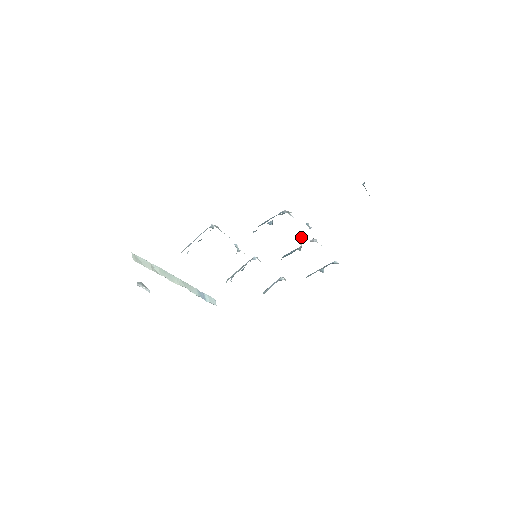
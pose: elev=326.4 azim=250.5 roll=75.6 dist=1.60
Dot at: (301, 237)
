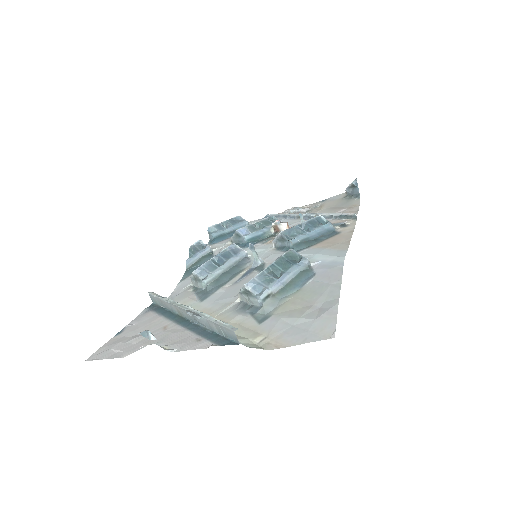
Dot at: (287, 227)
